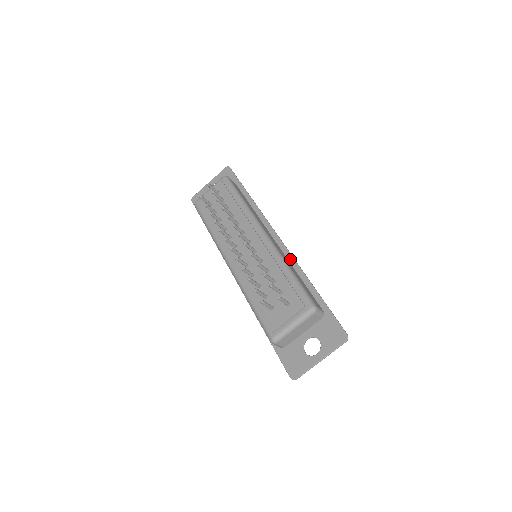
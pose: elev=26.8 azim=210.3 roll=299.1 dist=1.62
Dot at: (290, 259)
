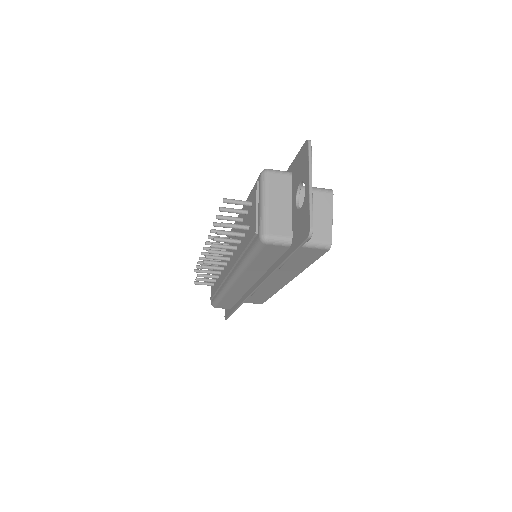
Dot at: occluded
